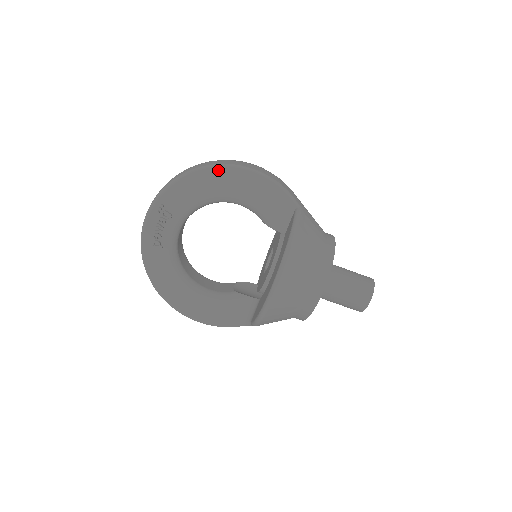
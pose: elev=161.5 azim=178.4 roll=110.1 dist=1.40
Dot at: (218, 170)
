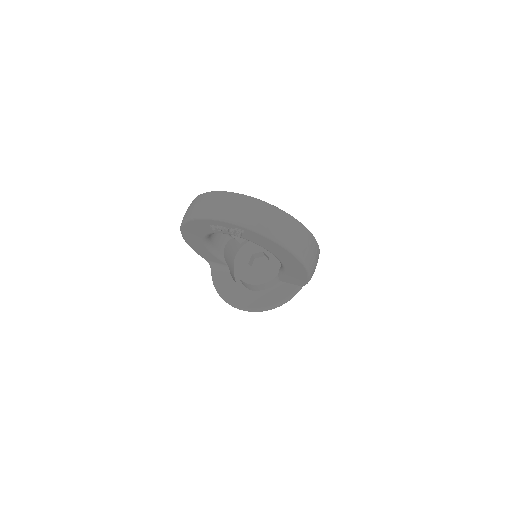
Dot at: (295, 258)
